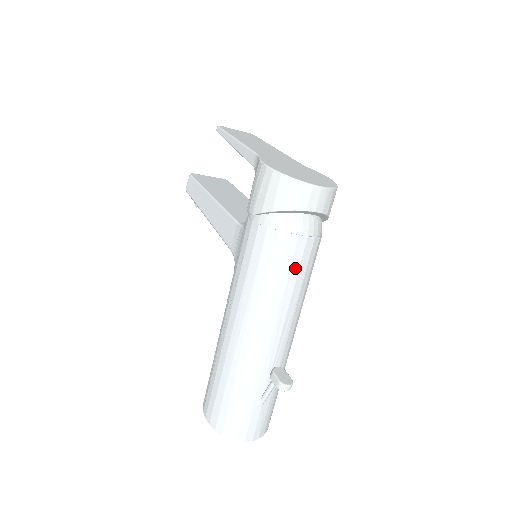
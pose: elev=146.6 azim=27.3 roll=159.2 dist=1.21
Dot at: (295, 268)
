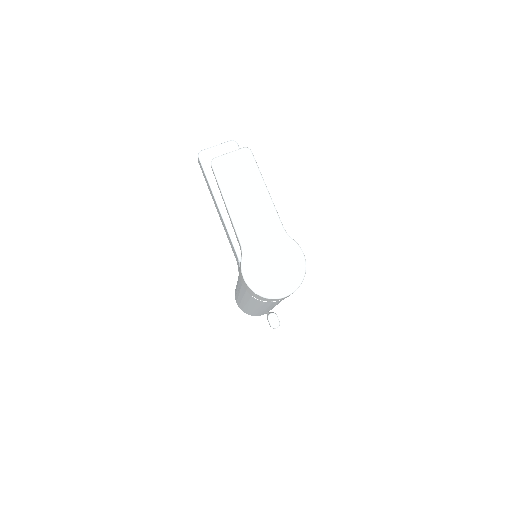
Dot at: (274, 303)
